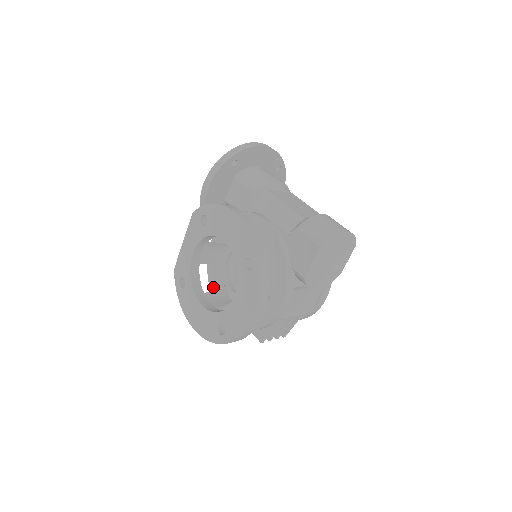
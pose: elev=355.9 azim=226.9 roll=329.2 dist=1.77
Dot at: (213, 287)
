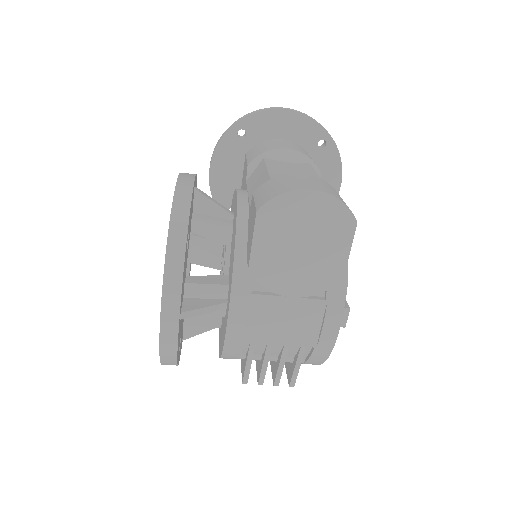
Dot at: occluded
